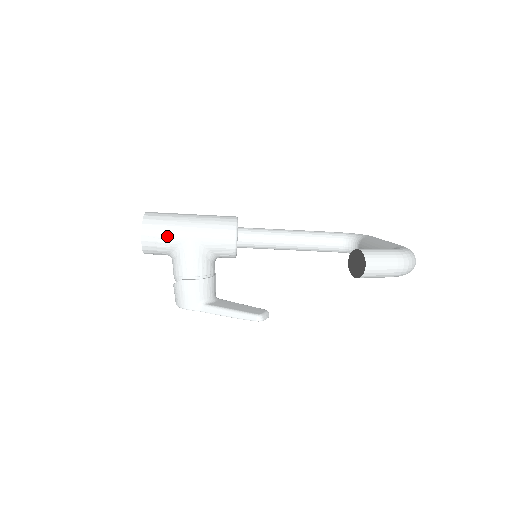
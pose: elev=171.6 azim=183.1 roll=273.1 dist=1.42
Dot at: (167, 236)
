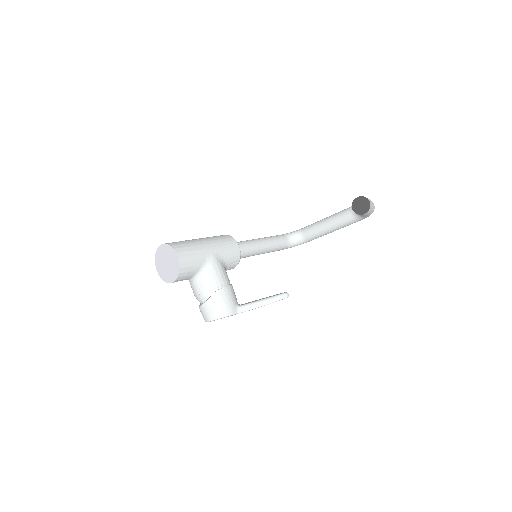
Dot at: (196, 254)
